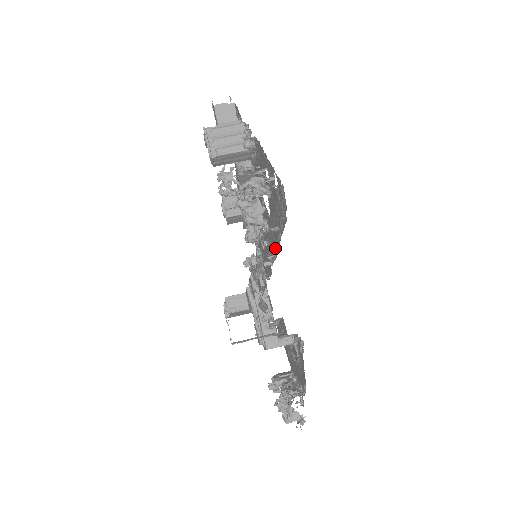
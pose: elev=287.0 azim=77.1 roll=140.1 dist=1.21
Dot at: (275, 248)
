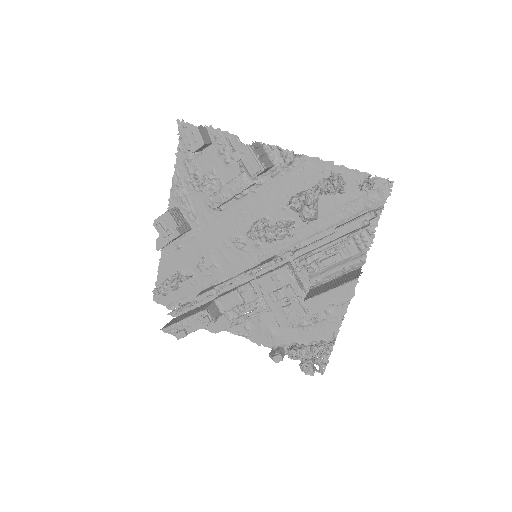
Dot at: (309, 238)
